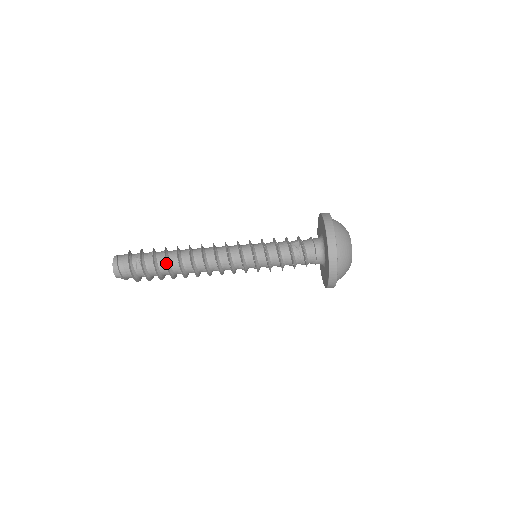
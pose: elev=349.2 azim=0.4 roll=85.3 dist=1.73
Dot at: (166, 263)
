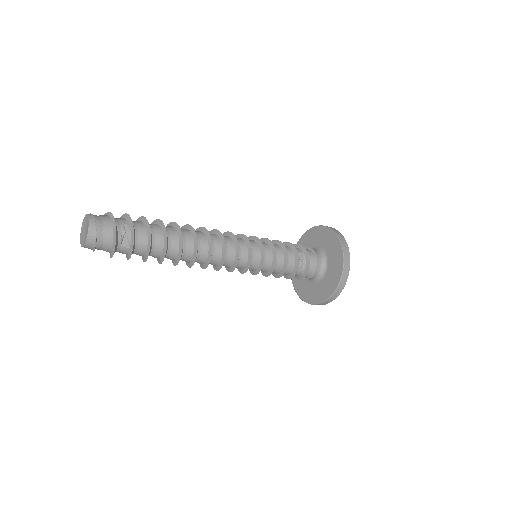
Dot at: (166, 249)
